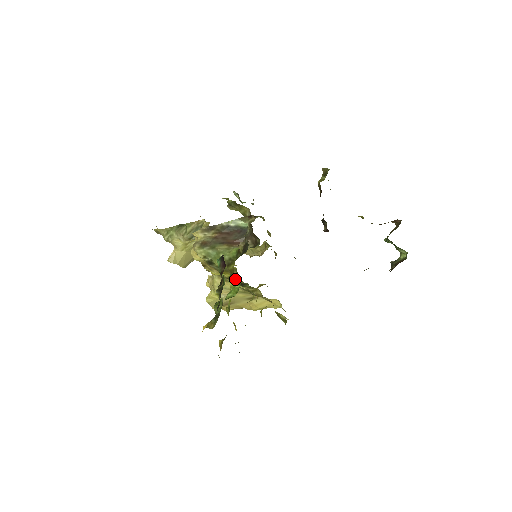
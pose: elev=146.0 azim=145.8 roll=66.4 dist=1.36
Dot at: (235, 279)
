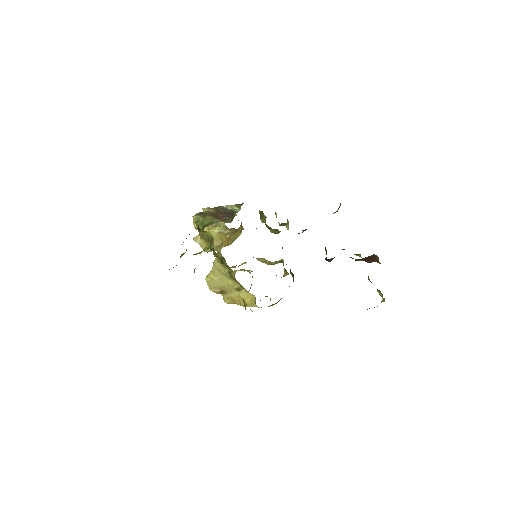
Dot at: (209, 245)
